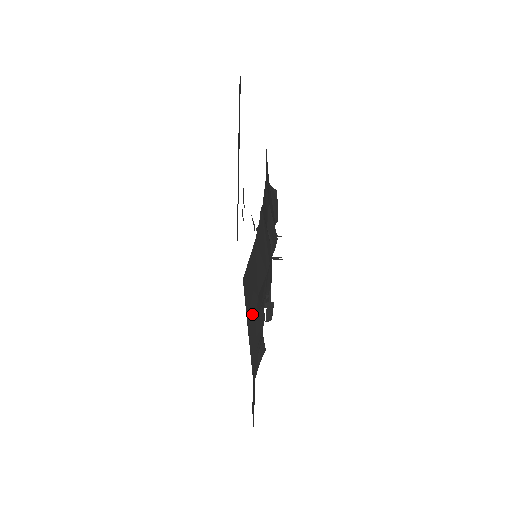
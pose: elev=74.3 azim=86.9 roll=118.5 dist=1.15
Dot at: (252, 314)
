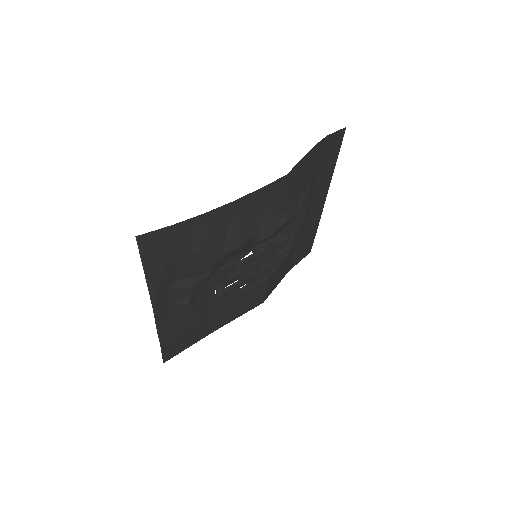
Dot at: (154, 265)
